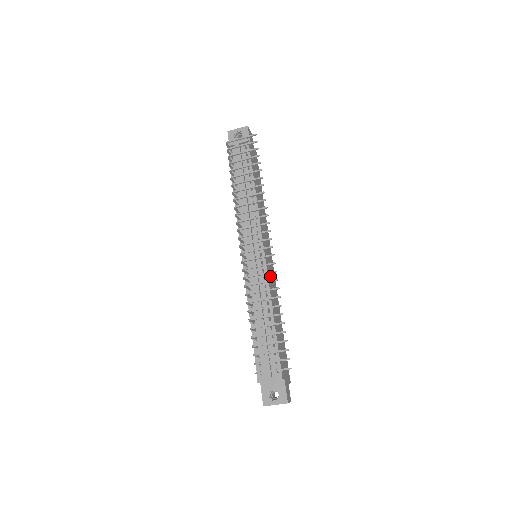
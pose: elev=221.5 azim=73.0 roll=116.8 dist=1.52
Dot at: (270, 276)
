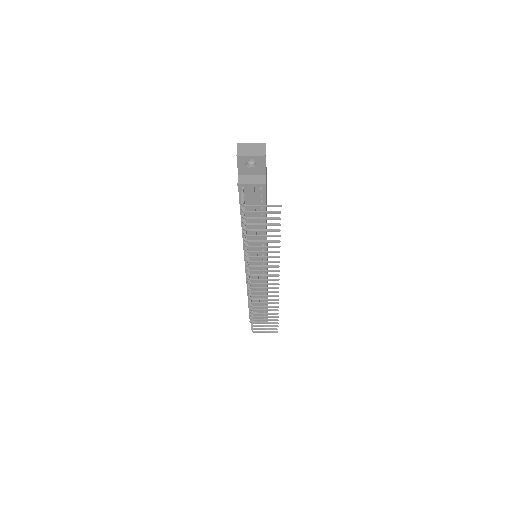
Dot at: occluded
